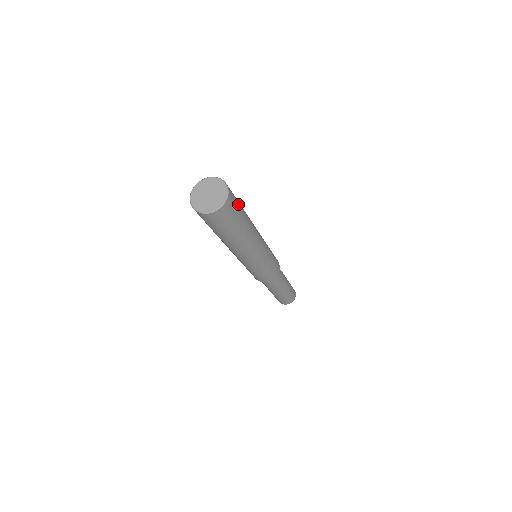
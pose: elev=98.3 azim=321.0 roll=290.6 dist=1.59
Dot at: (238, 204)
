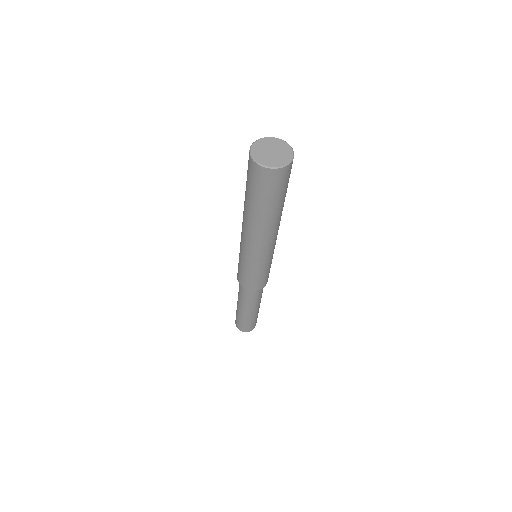
Dot at: occluded
